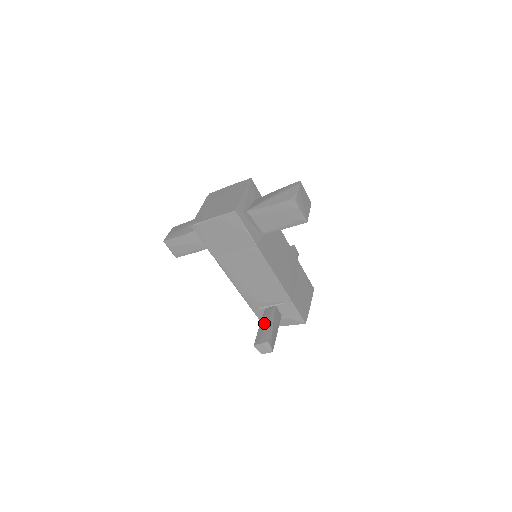
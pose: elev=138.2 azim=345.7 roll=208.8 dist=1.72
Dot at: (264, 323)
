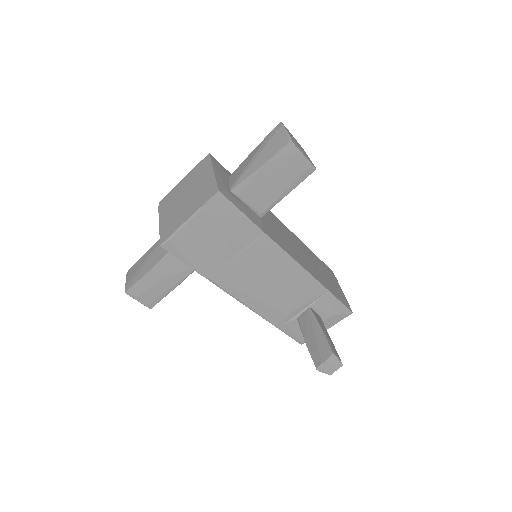
Dot at: (310, 335)
